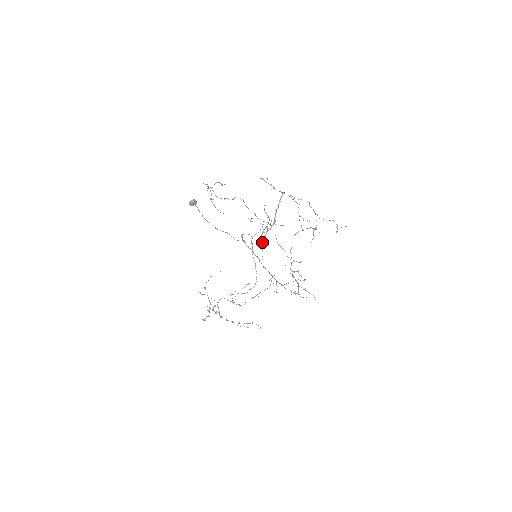
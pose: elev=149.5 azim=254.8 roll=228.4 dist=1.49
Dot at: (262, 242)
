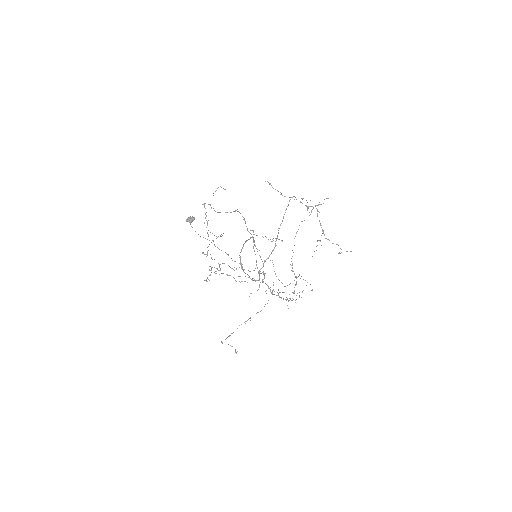
Dot at: occluded
